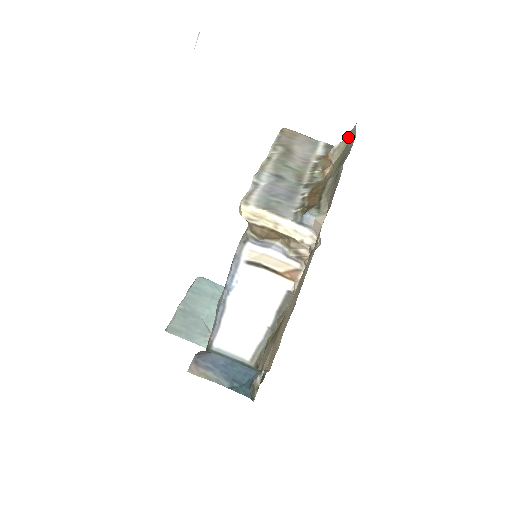
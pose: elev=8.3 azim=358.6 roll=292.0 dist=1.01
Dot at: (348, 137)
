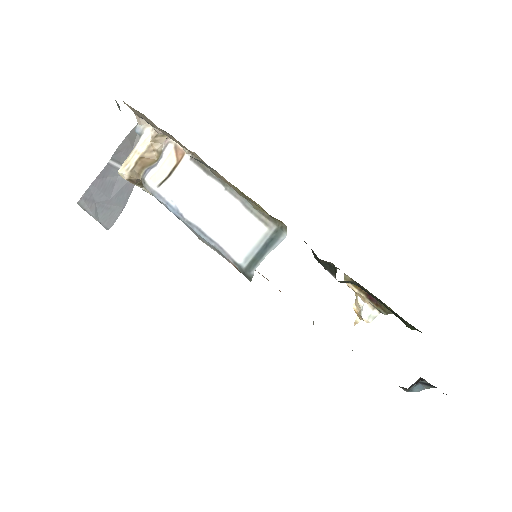
Dot at: occluded
